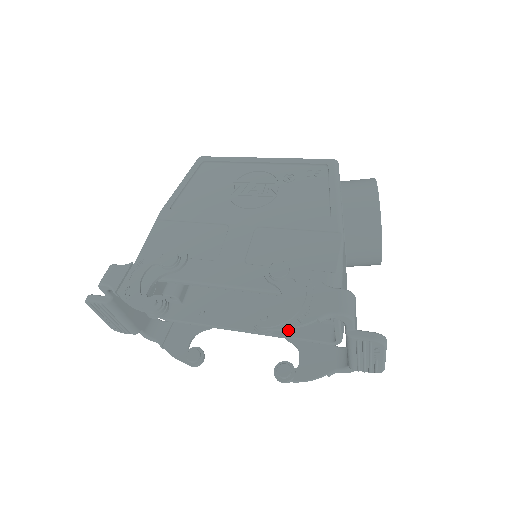
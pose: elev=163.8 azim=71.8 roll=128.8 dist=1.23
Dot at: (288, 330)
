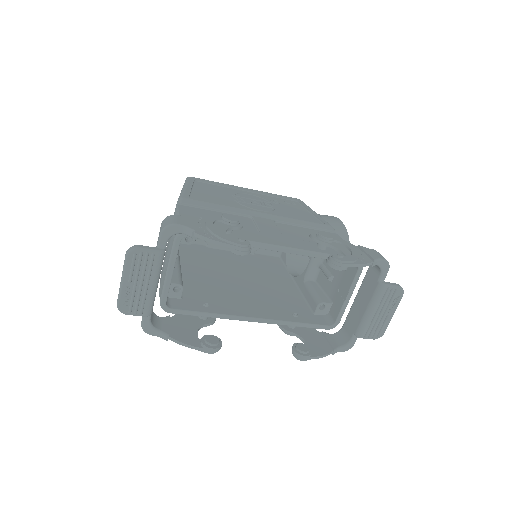
Dot at: (292, 318)
